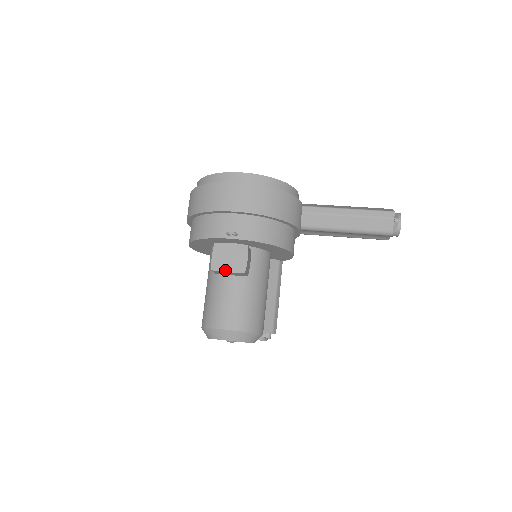
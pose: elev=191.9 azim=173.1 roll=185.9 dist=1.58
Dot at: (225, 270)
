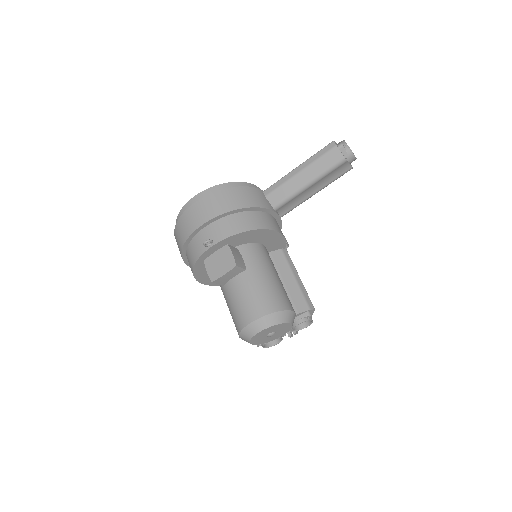
Dot at: (221, 275)
